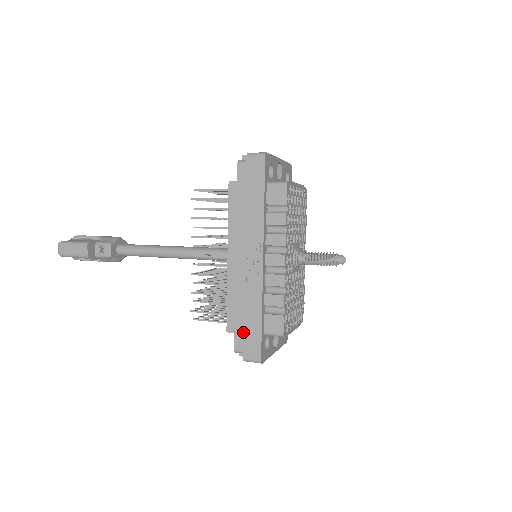
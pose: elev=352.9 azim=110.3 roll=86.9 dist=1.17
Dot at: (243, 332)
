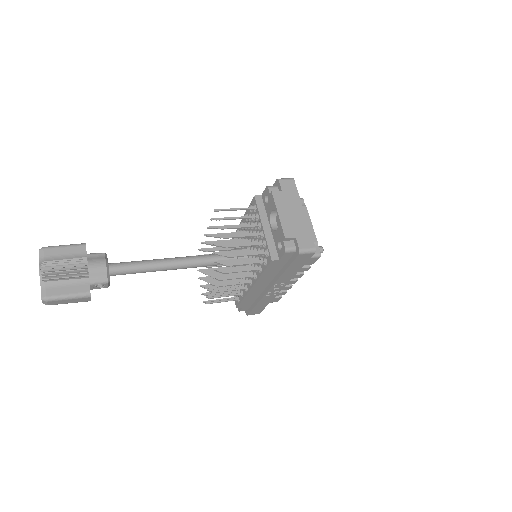
Dot at: (252, 310)
